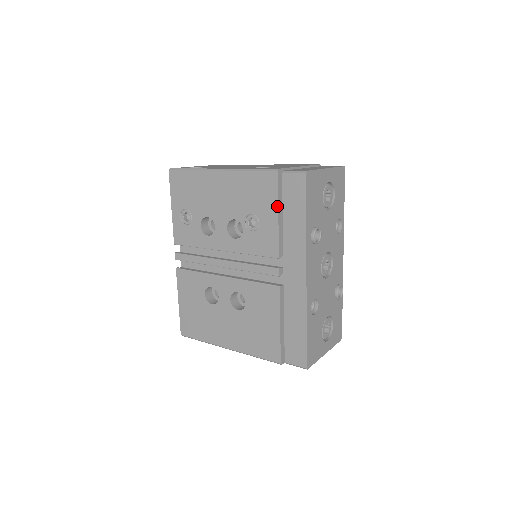
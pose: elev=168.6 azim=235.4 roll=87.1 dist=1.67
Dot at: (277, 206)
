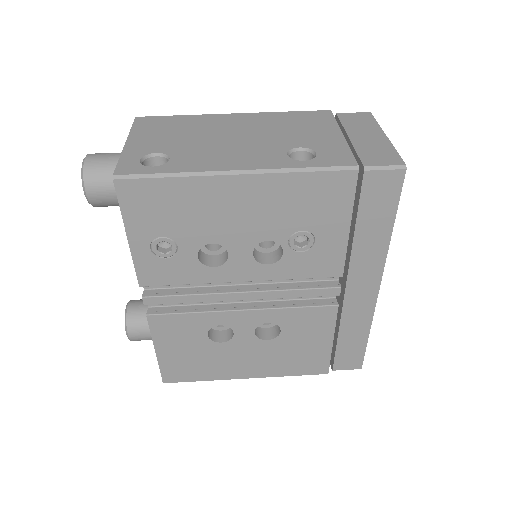
Dot at: (350, 217)
